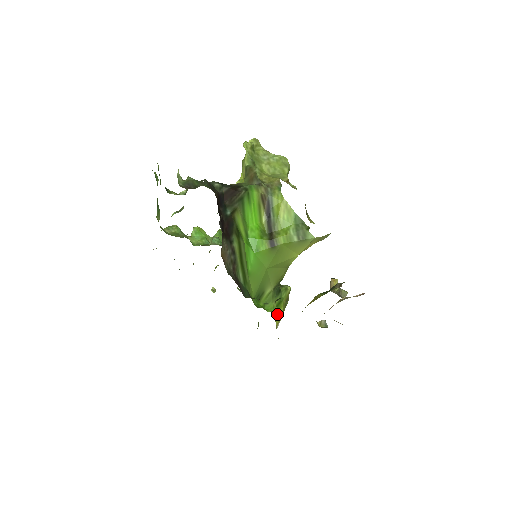
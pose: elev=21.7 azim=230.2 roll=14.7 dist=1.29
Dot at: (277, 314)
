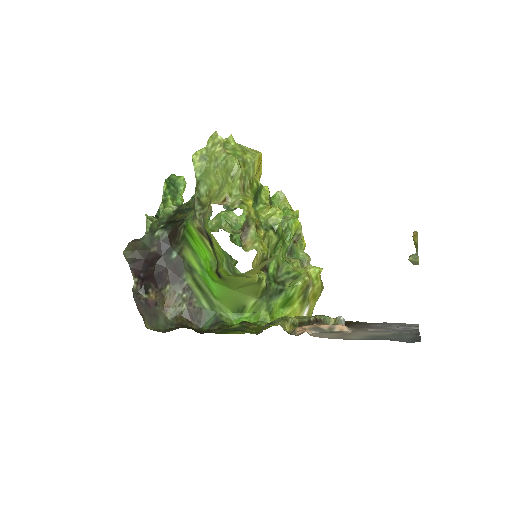
Dot at: (291, 308)
